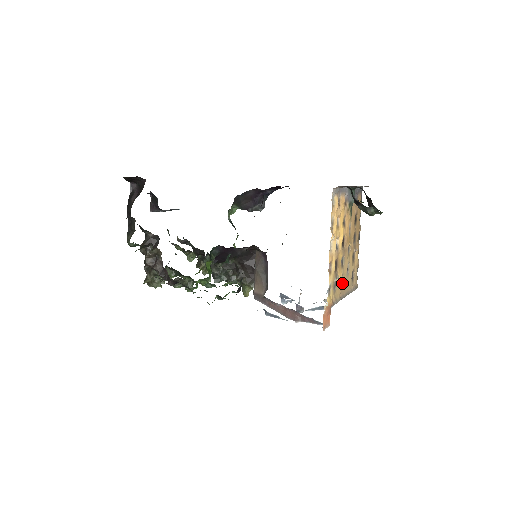
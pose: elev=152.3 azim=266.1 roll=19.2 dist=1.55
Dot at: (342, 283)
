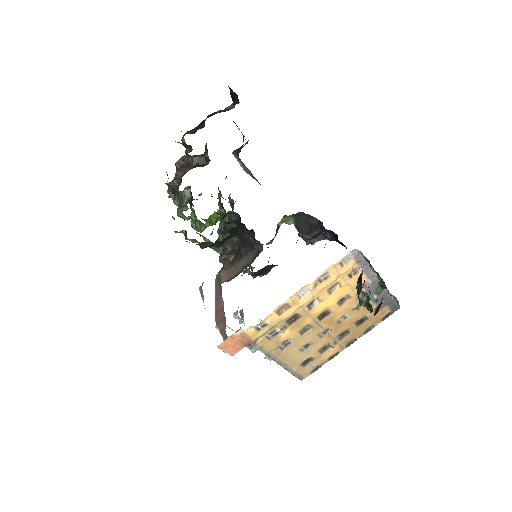
Dot at: (286, 347)
